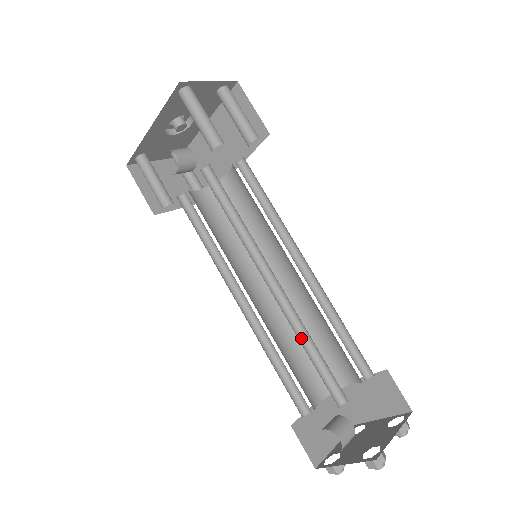
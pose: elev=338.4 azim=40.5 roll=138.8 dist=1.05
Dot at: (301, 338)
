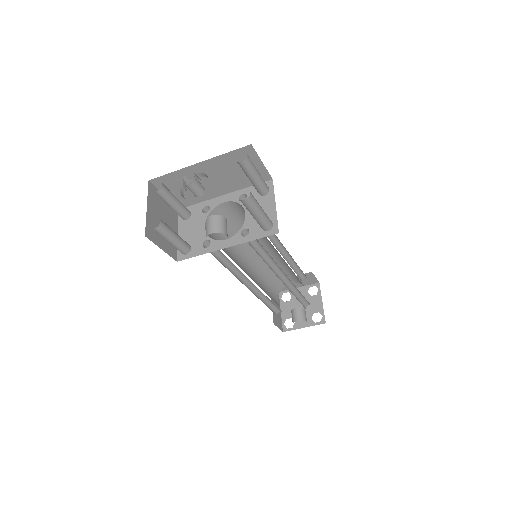
Dot at: (293, 293)
